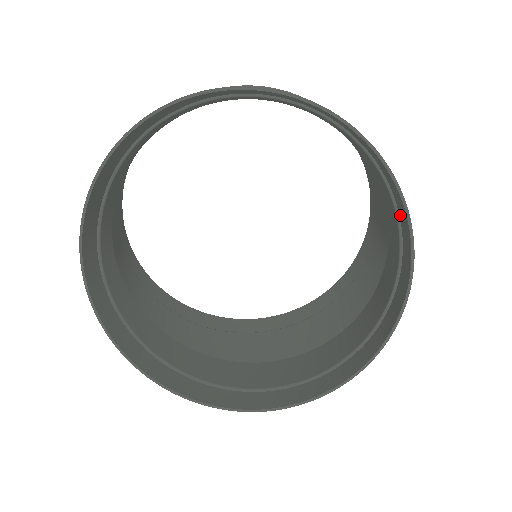
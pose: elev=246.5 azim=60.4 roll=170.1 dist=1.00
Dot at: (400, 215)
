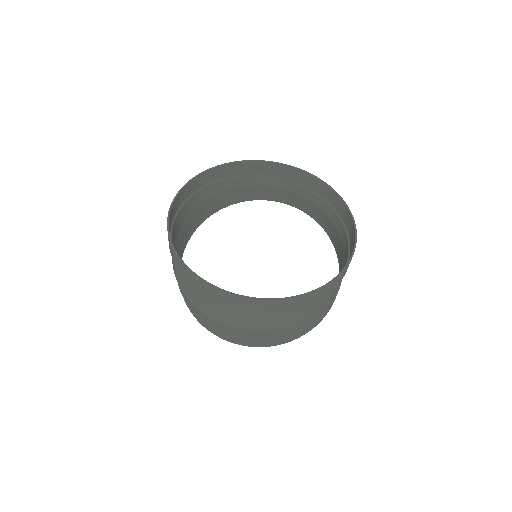
Dot at: occluded
